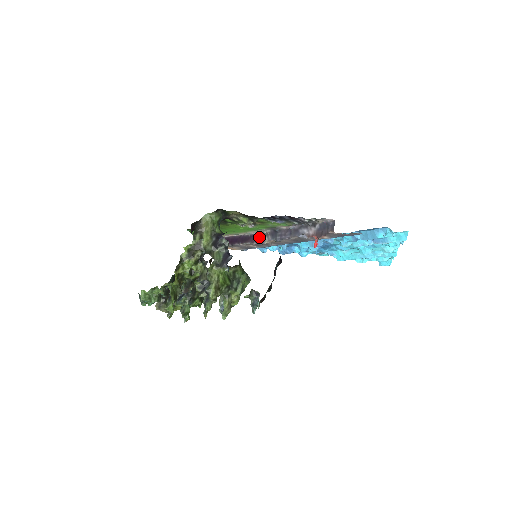
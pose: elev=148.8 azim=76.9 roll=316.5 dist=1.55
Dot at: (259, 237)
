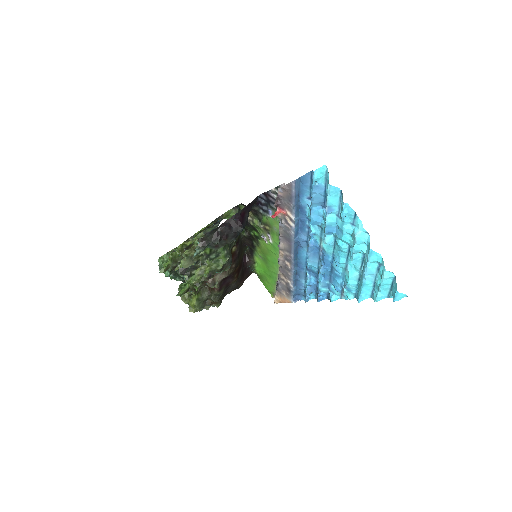
Dot at: occluded
